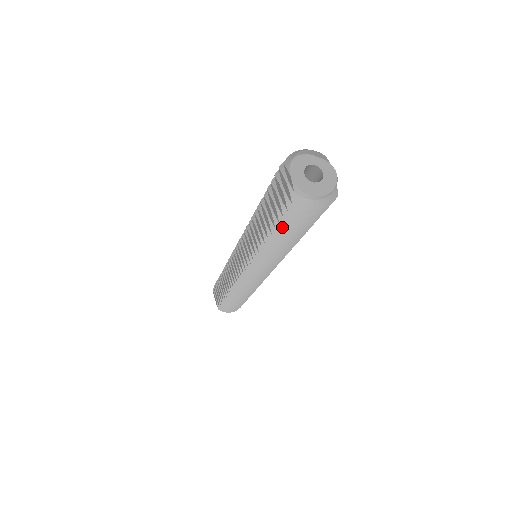
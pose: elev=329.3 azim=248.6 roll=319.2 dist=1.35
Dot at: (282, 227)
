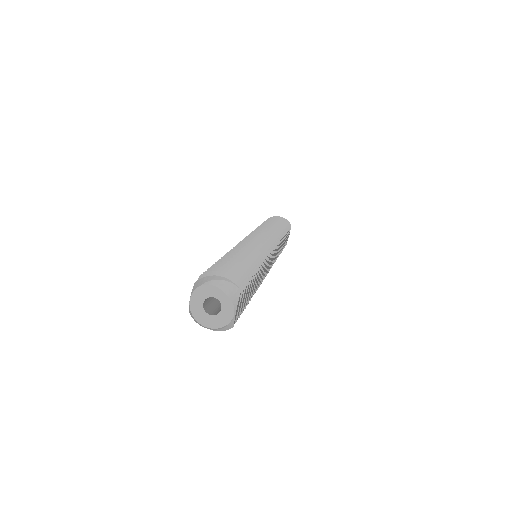
Dot at: occluded
